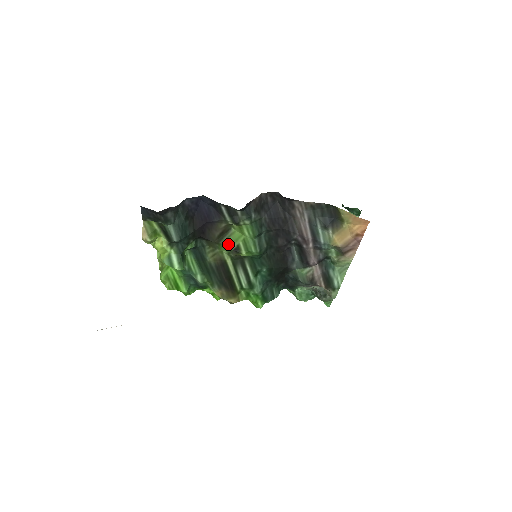
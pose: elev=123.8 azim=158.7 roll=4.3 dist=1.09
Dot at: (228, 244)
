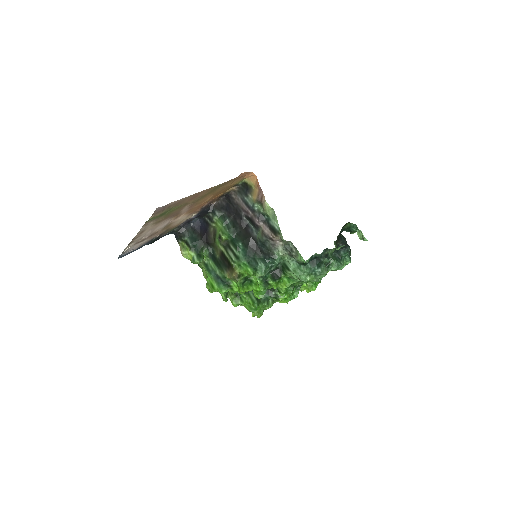
Dot at: (217, 238)
